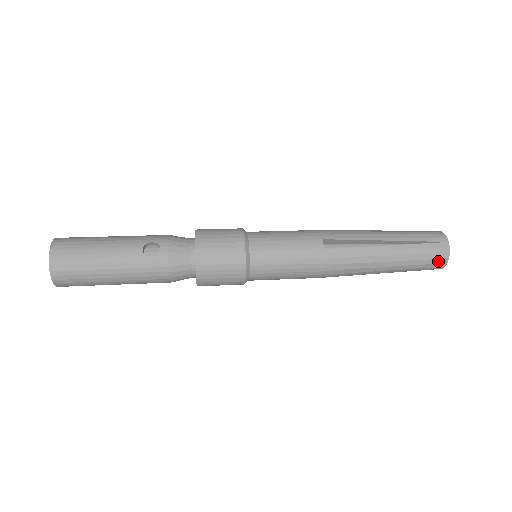
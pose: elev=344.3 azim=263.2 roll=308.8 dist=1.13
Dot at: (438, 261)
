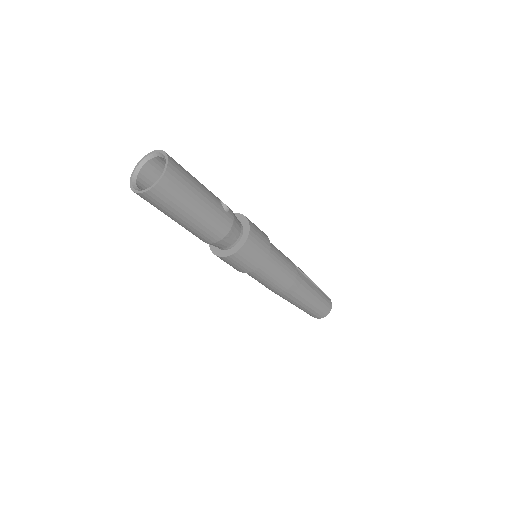
Dot at: (328, 309)
